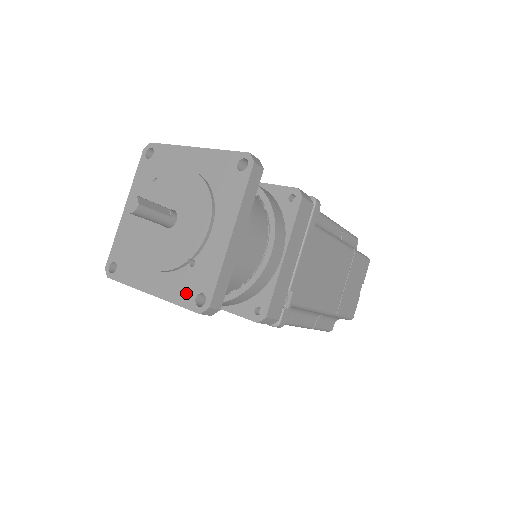
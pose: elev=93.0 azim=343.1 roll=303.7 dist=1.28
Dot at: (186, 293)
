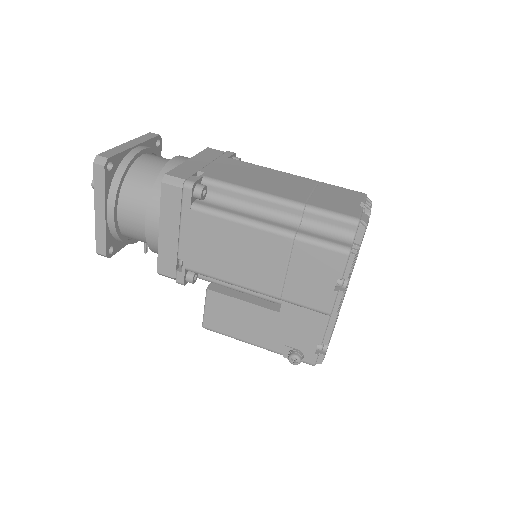
Dot at: occluded
